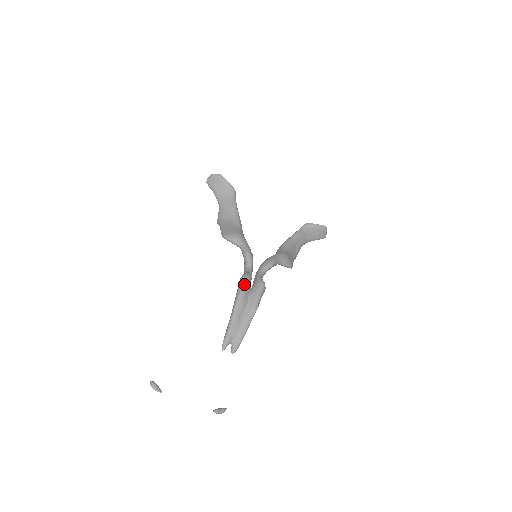
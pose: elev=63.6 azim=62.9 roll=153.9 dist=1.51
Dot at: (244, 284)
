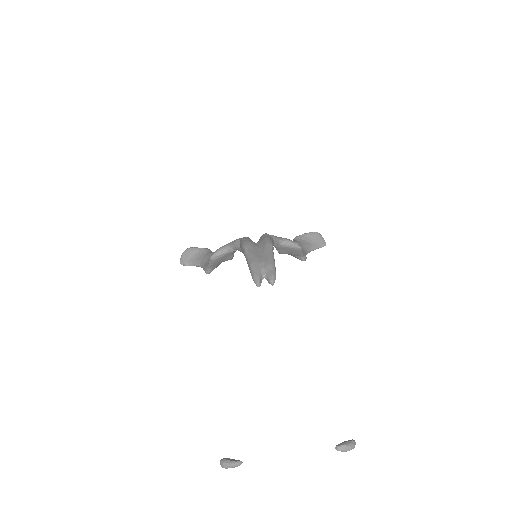
Dot at: (244, 239)
